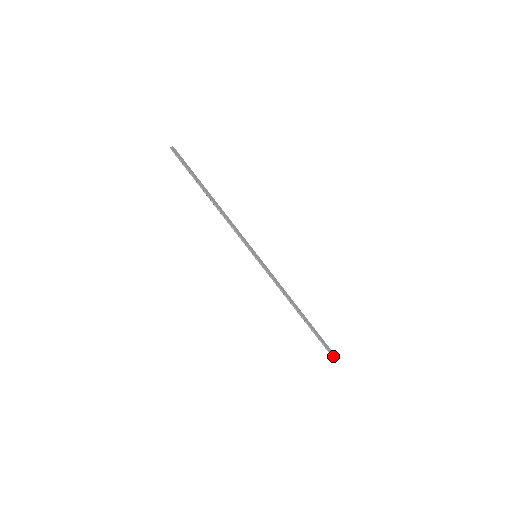
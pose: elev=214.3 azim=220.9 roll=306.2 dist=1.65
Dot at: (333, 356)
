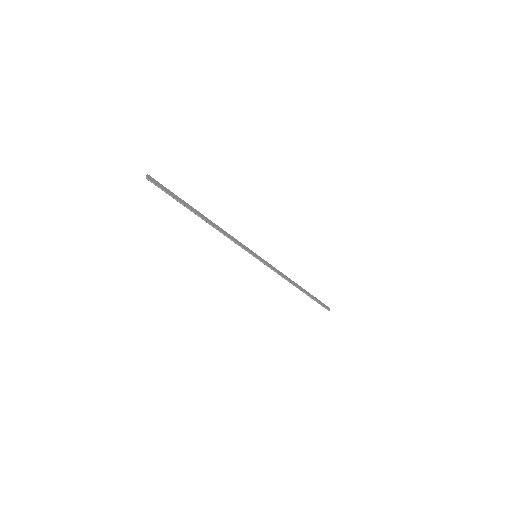
Dot at: (328, 309)
